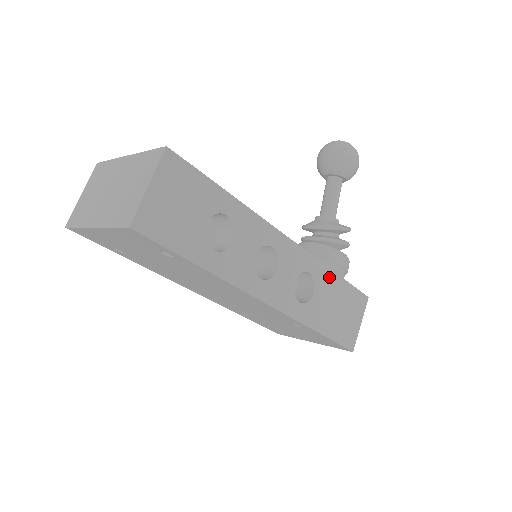
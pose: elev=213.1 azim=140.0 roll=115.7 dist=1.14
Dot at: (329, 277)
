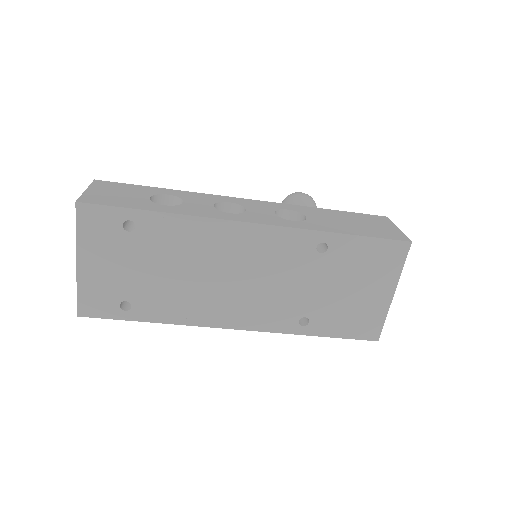
Dot at: (317, 211)
